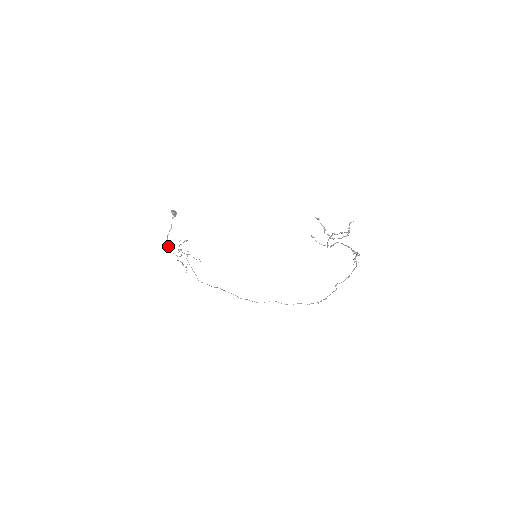
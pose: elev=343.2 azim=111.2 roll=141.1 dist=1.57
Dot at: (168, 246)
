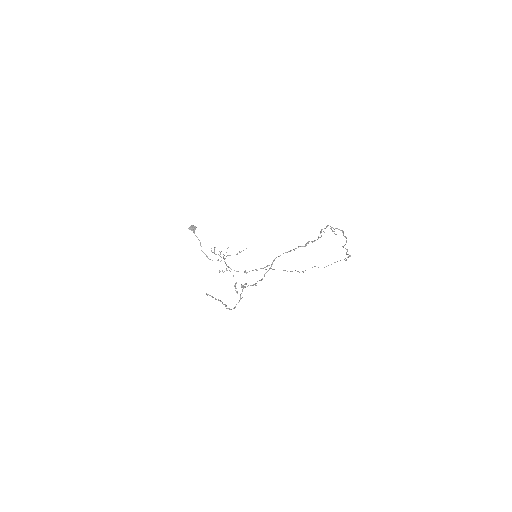
Dot at: (208, 258)
